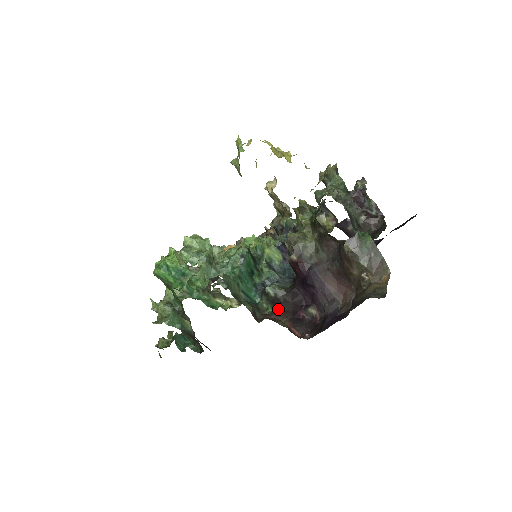
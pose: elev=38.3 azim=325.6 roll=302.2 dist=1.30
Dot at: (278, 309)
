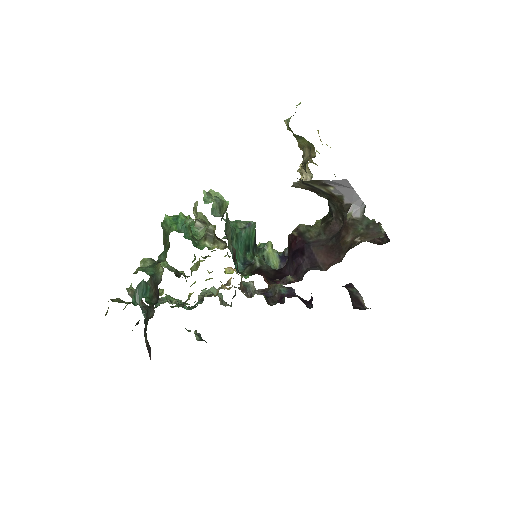
Dot at: (257, 273)
